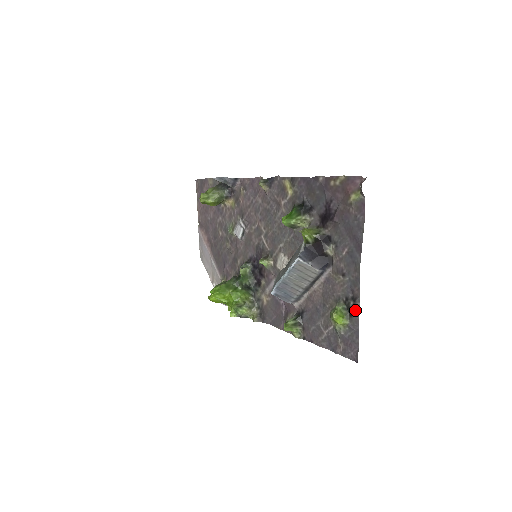
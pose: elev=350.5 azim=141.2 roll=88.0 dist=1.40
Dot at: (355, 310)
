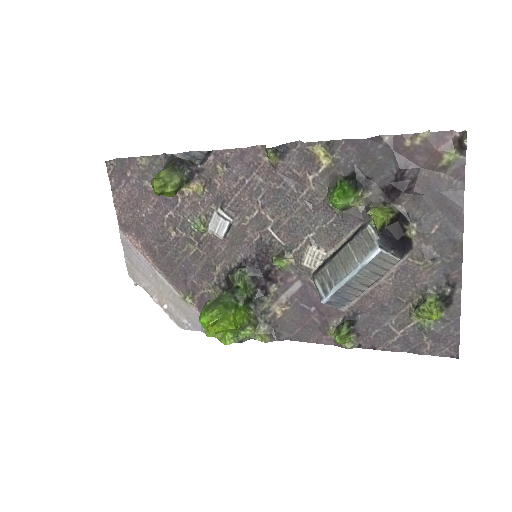
Dot at: (454, 298)
